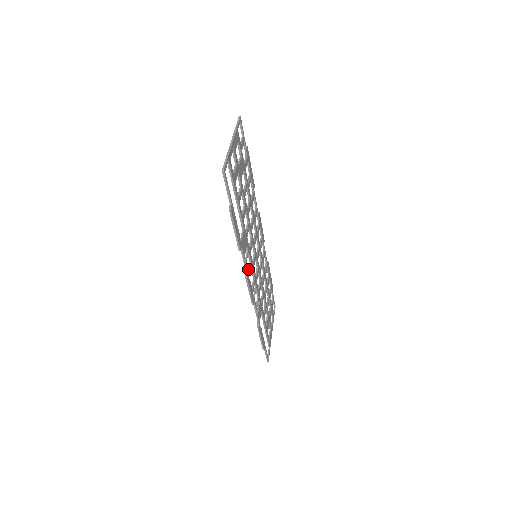
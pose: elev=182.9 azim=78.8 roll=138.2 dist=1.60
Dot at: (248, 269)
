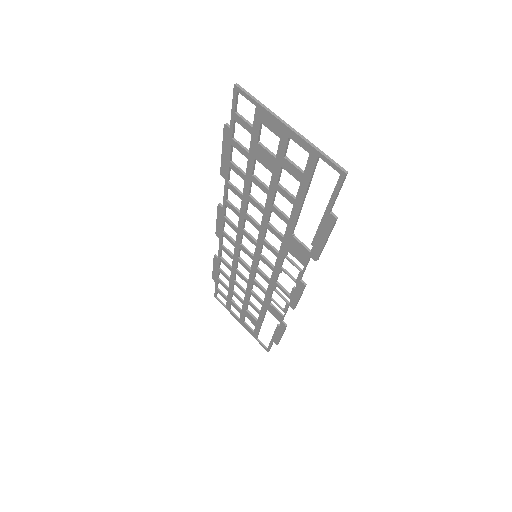
Dot at: (289, 275)
